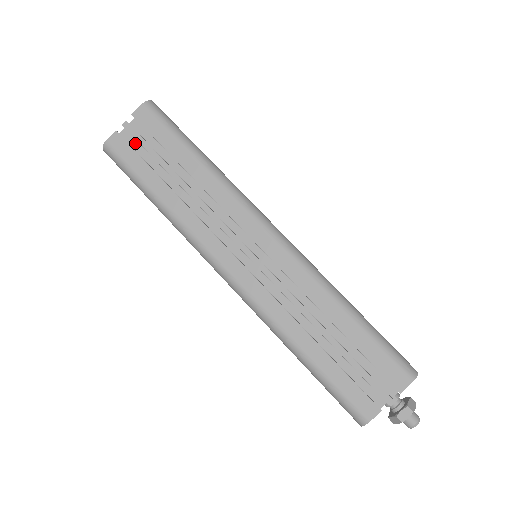
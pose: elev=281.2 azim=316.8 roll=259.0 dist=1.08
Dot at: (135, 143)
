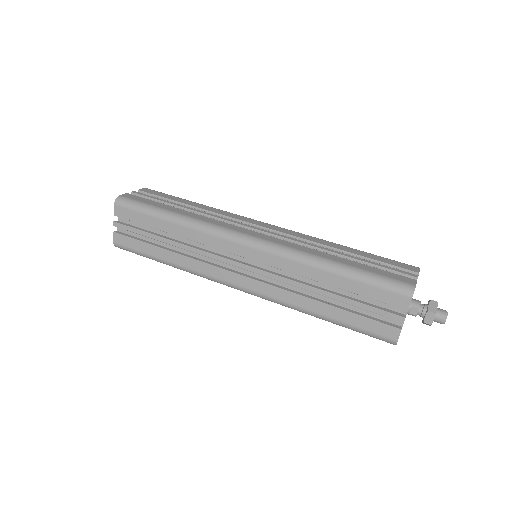
Dot at: occluded
